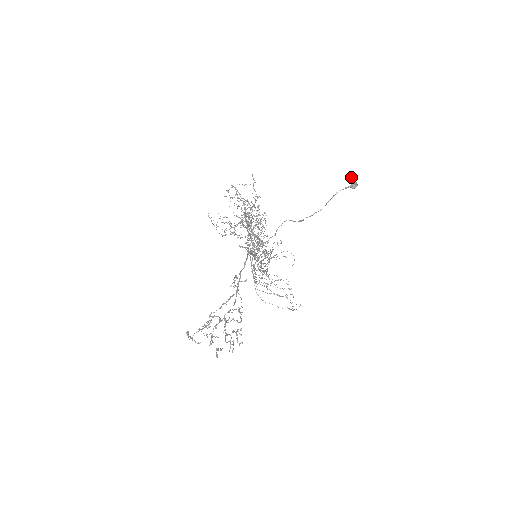
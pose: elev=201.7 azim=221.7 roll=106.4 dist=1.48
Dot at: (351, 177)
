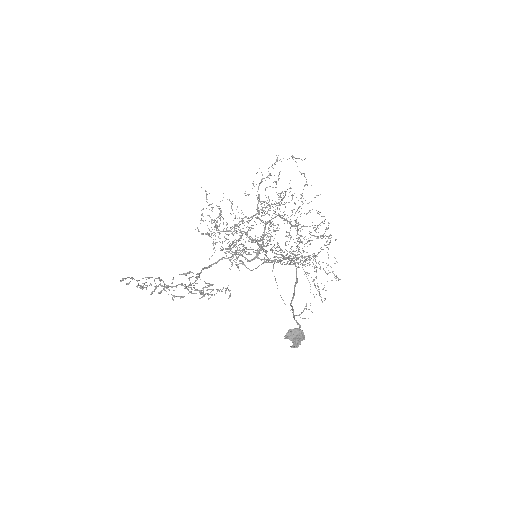
Dot at: (287, 335)
